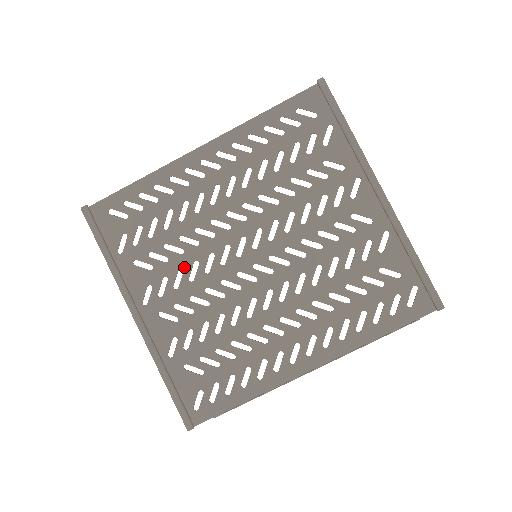
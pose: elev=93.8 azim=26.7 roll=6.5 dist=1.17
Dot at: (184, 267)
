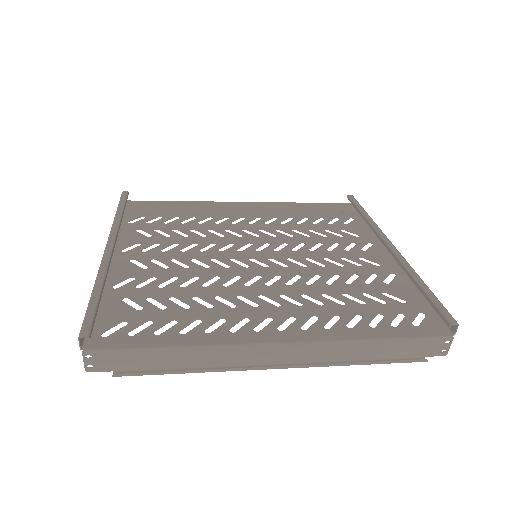
Dot at: (182, 243)
